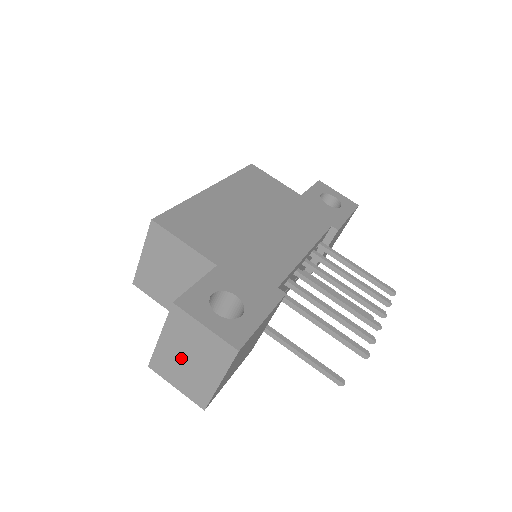
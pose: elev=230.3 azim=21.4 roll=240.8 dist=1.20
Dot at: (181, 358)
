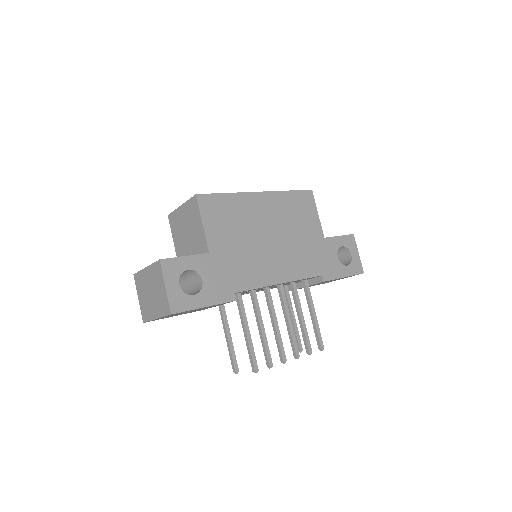
Dot at: (148, 288)
